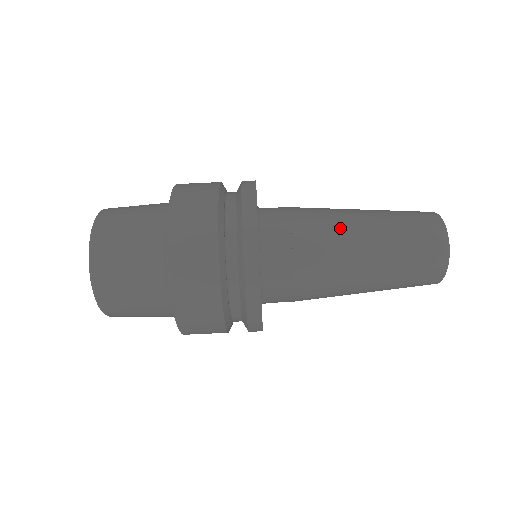
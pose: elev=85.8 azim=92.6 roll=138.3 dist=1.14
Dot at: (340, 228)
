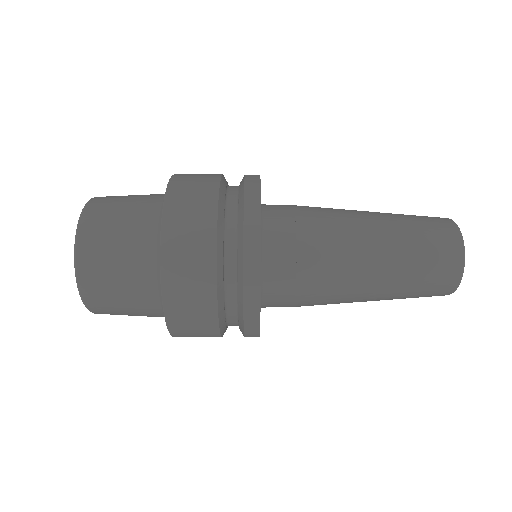
Dot at: (346, 294)
